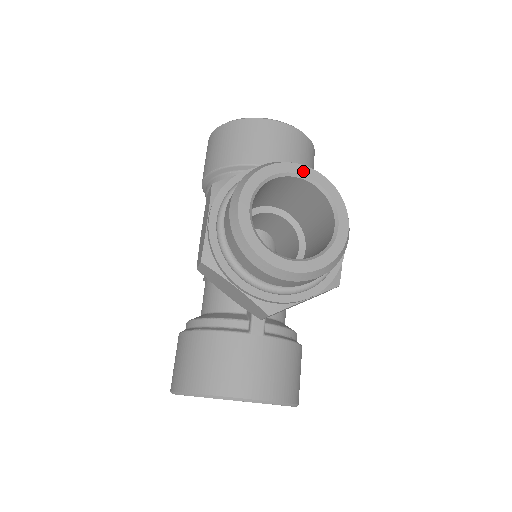
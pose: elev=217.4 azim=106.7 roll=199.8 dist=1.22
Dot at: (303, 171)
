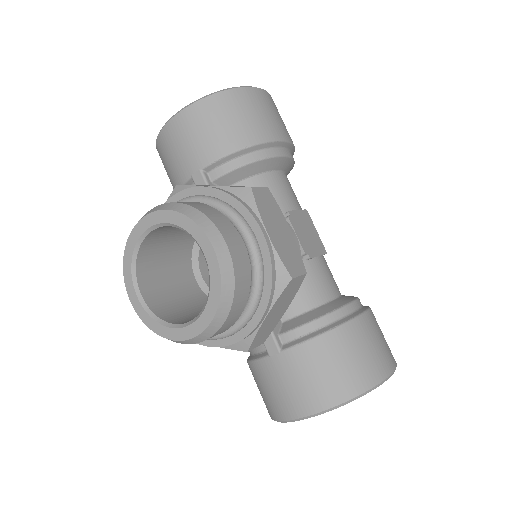
Dot at: (150, 222)
